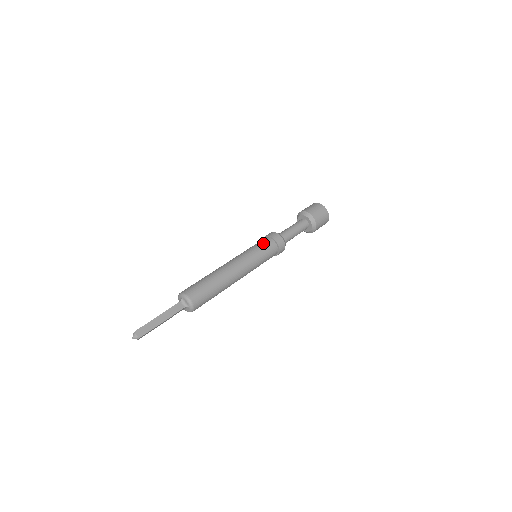
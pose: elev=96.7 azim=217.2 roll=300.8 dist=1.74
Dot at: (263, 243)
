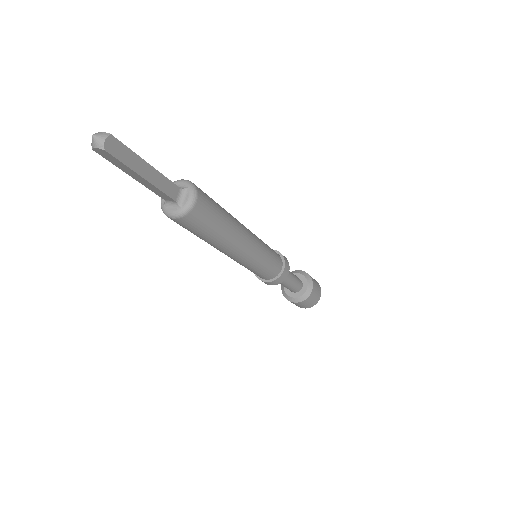
Dot at: (276, 254)
